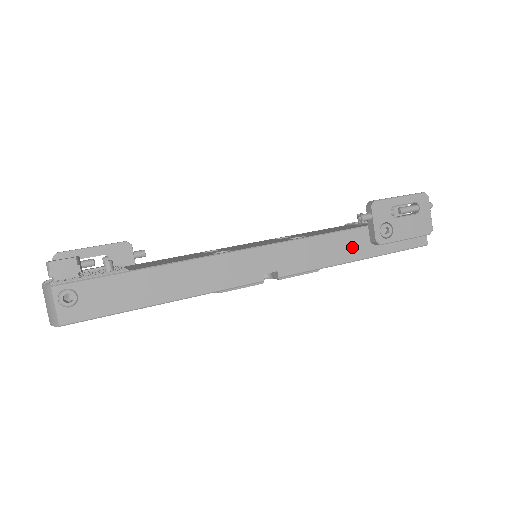
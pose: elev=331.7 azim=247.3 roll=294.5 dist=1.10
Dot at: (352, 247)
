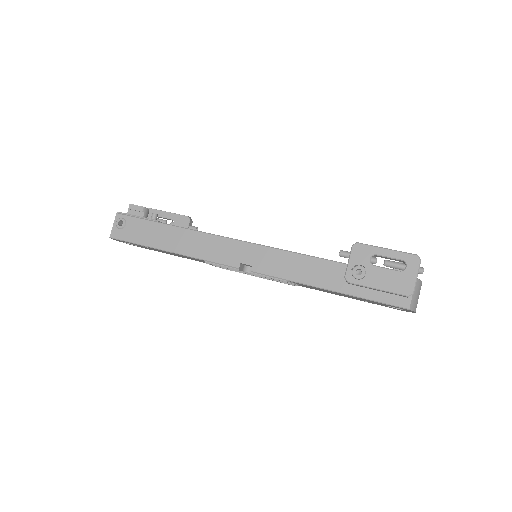
Dot at: (325, 276)
